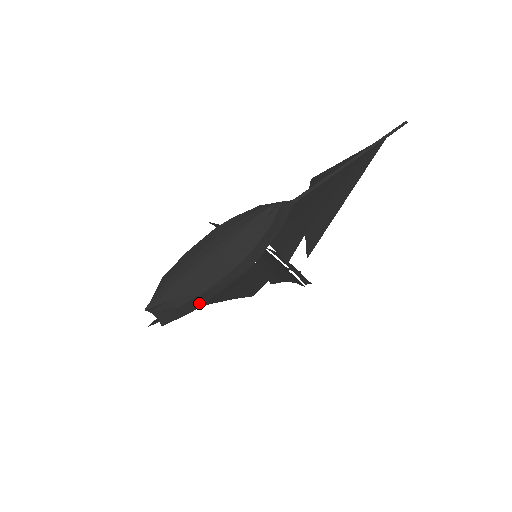
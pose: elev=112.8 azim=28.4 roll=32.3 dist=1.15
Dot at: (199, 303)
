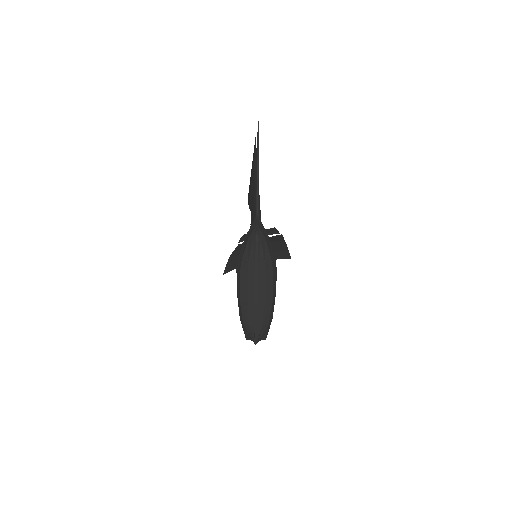
Dot at: (273, 309)
